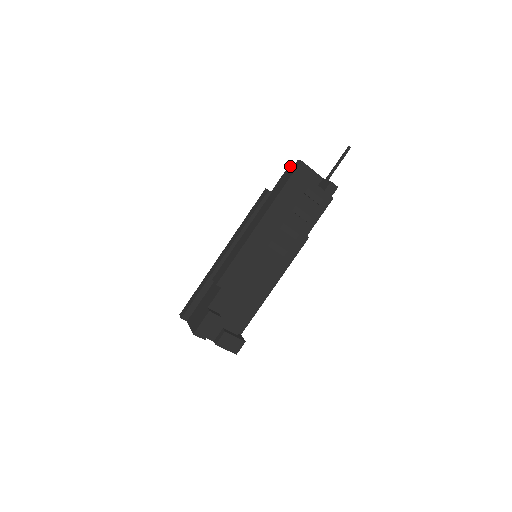
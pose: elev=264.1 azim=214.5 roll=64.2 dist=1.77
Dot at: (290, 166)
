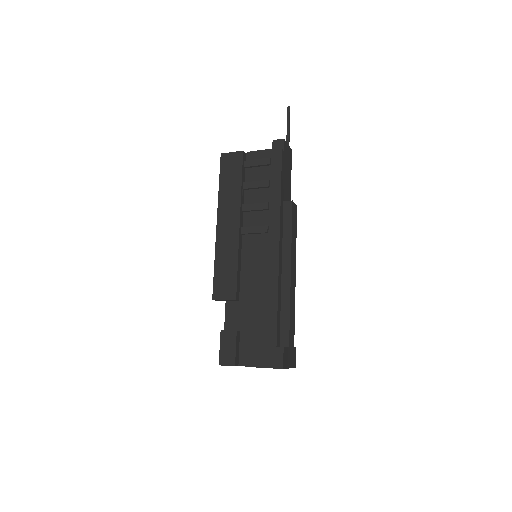
Dot at: occluded
